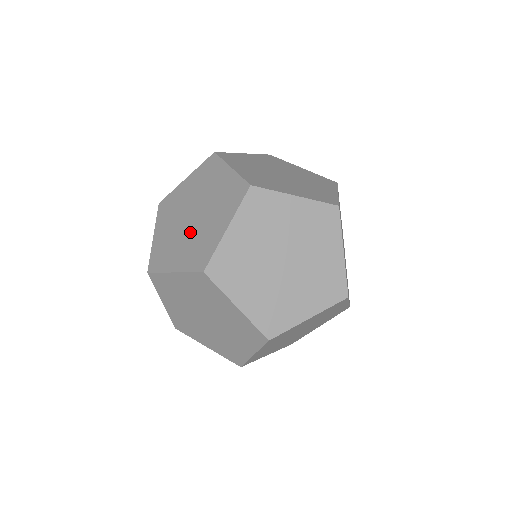
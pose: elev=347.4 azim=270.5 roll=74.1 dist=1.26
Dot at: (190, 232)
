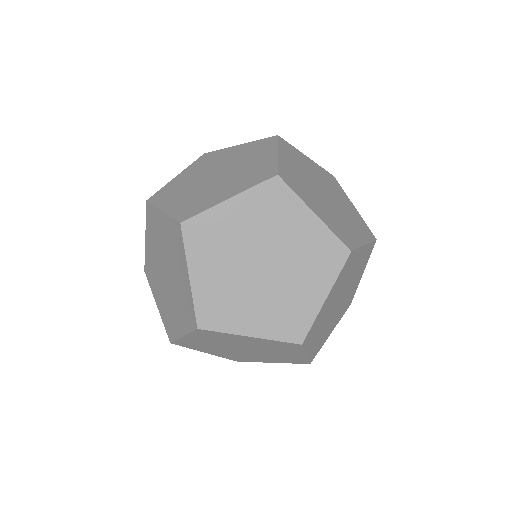
Dot at: (164, 289)
